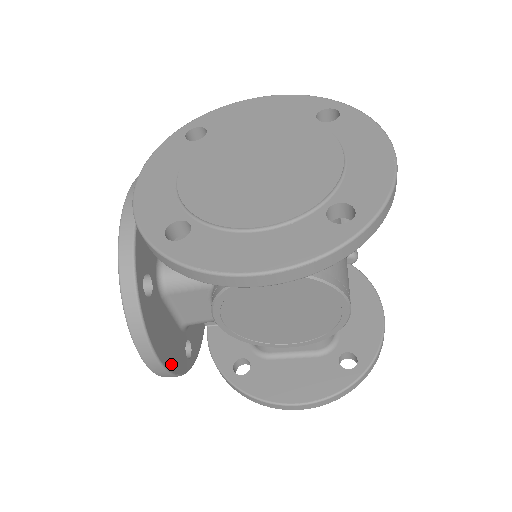
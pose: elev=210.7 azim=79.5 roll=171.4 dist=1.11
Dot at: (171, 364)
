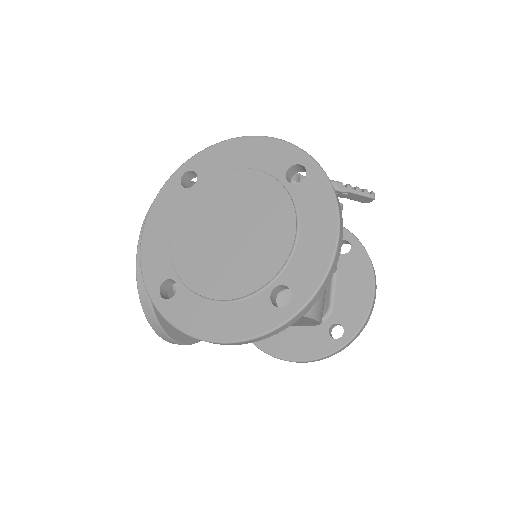
Dot at: (192, 338)
